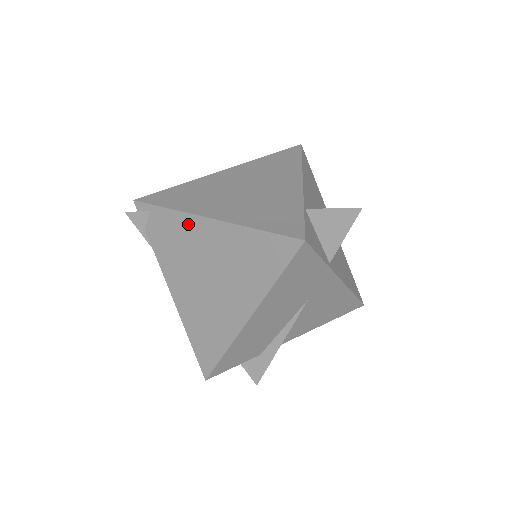
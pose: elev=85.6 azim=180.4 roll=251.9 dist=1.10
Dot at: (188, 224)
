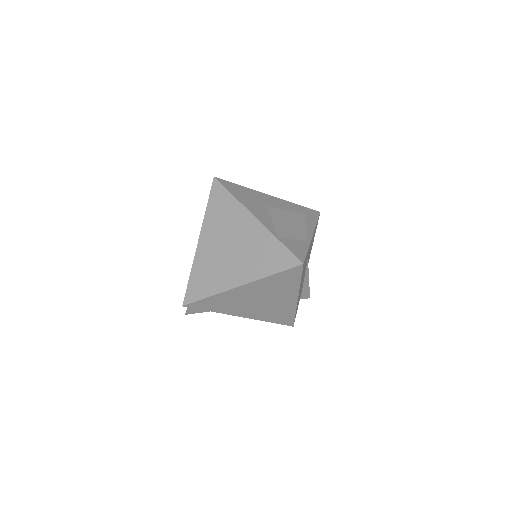
Dot at: (229, 294)
